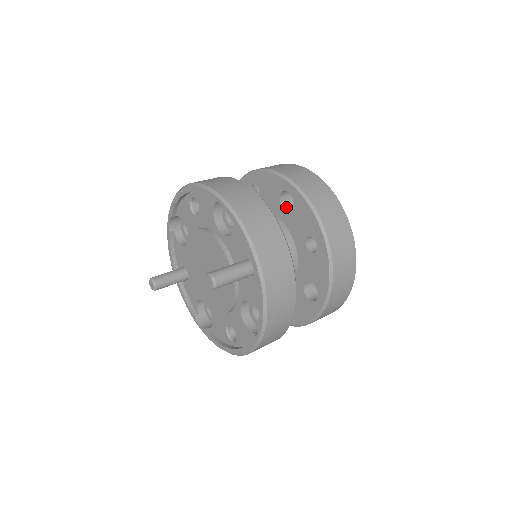
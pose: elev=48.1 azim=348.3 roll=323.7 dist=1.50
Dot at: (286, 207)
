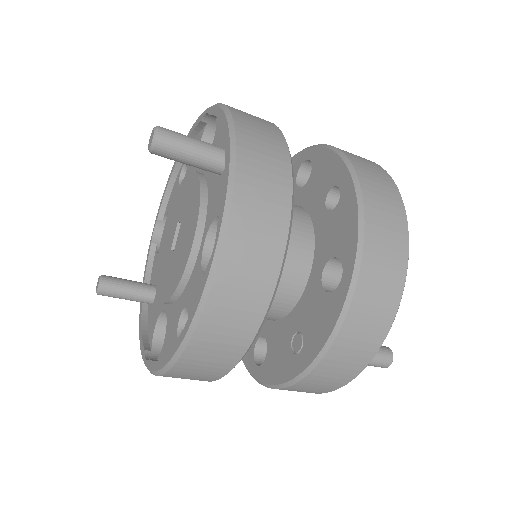
Dot at: occluded
